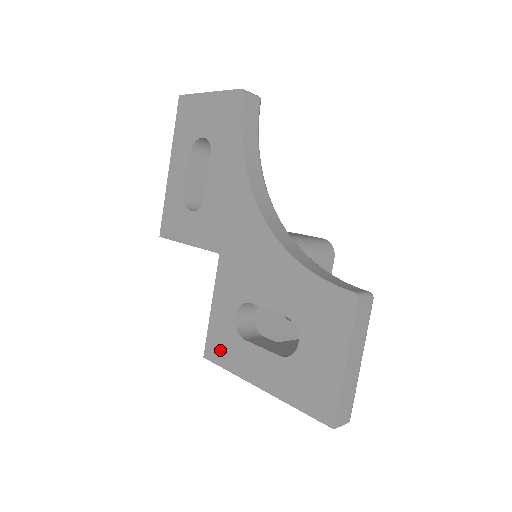
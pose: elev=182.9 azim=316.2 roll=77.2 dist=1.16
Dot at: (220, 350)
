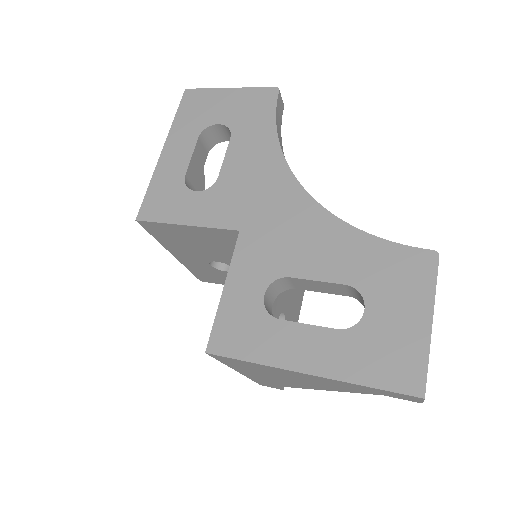
Dot at: (237, 338)
